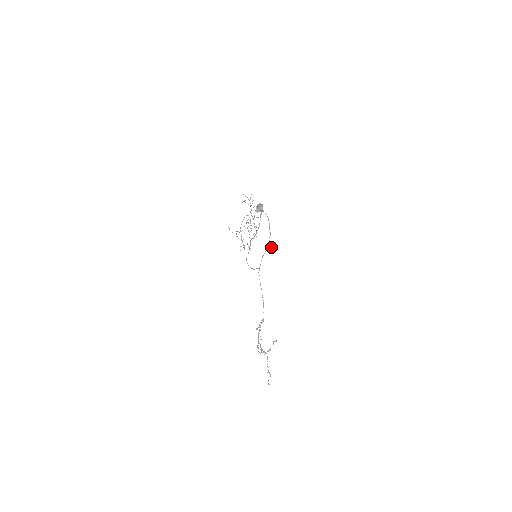
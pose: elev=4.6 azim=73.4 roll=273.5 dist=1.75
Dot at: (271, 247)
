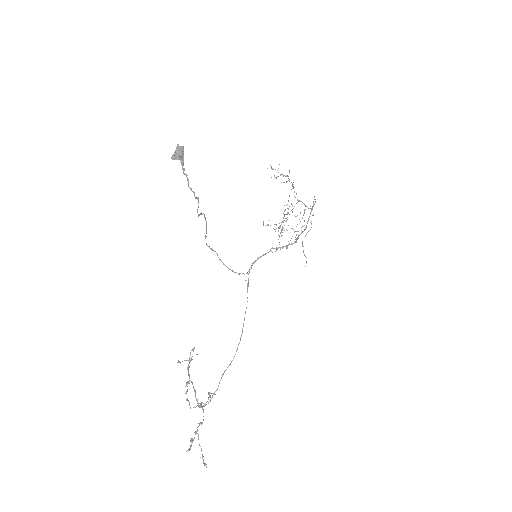
Dot at: (284, 246)
